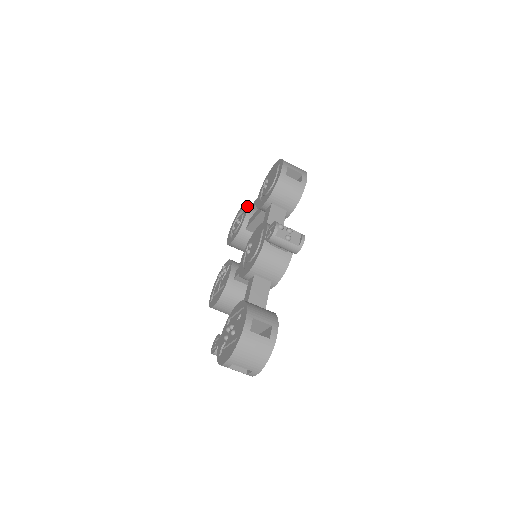
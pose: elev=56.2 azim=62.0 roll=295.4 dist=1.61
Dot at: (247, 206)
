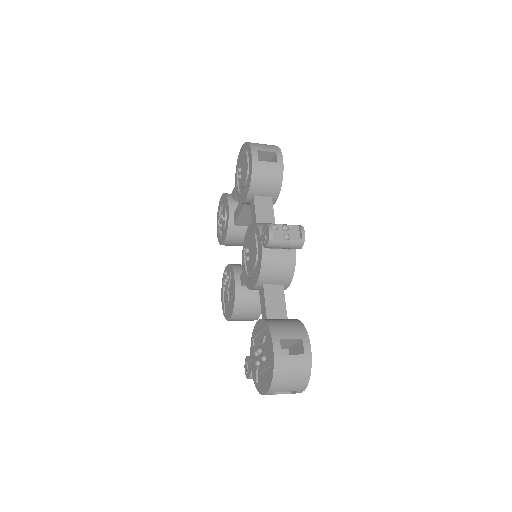
Dot at: (226, 199)
